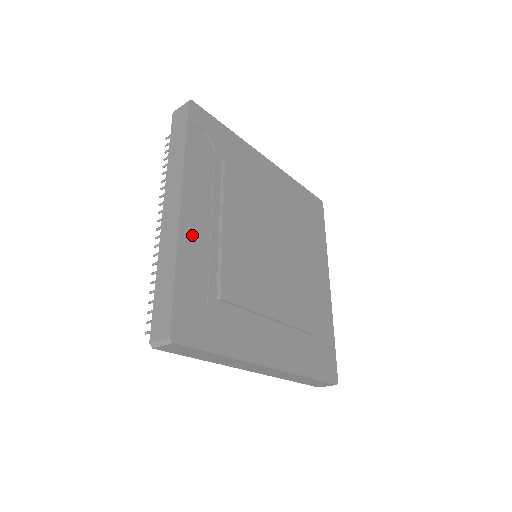
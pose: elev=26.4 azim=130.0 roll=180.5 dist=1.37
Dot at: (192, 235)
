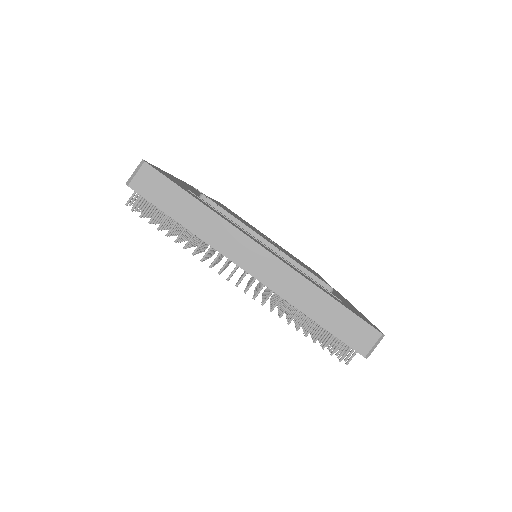
Dot at: (181, 182)
